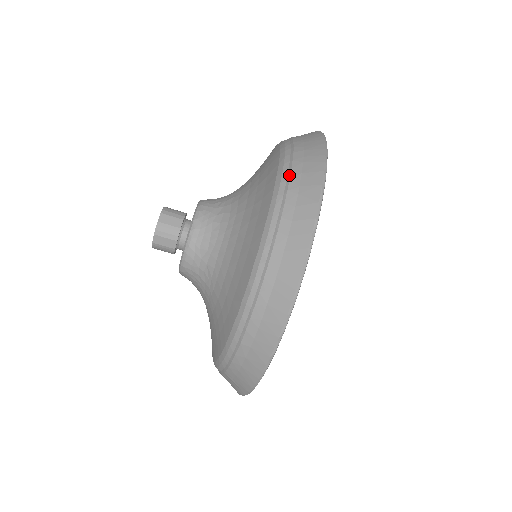
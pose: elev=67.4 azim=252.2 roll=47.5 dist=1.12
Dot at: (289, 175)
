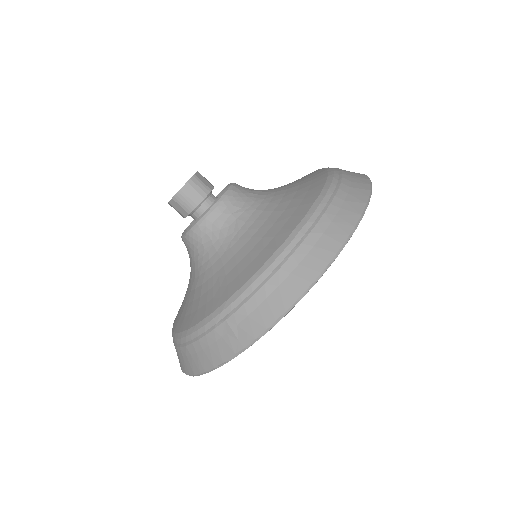
Dot at: (340, 170)
